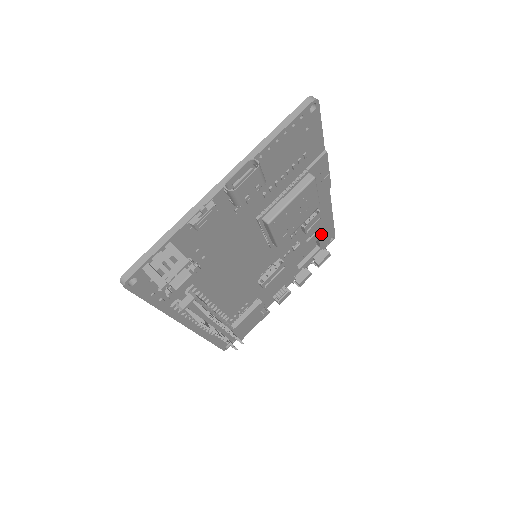
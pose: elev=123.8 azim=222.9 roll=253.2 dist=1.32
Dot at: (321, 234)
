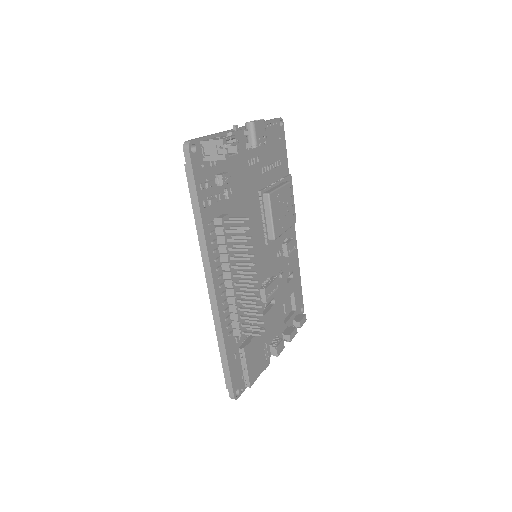
Dot at: (295, 288)
